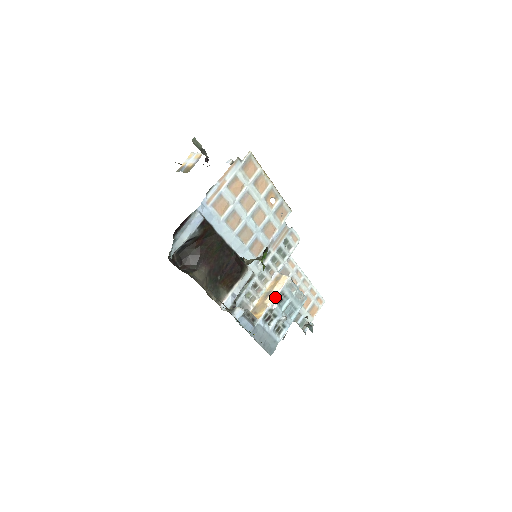
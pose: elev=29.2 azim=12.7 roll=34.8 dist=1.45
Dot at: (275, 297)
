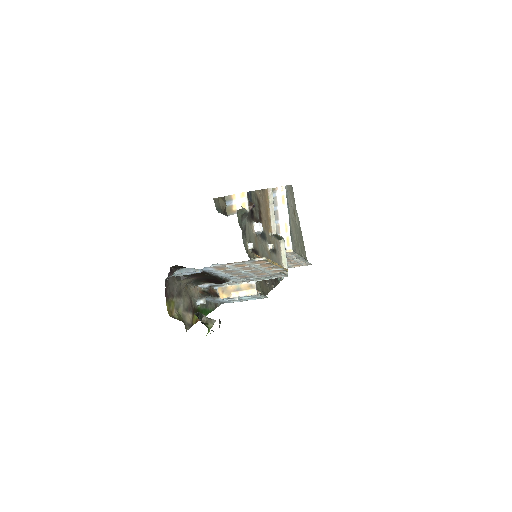
Dot at: (239, 296)
